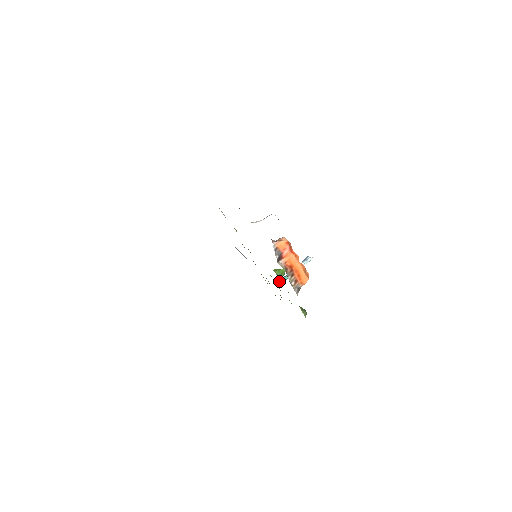
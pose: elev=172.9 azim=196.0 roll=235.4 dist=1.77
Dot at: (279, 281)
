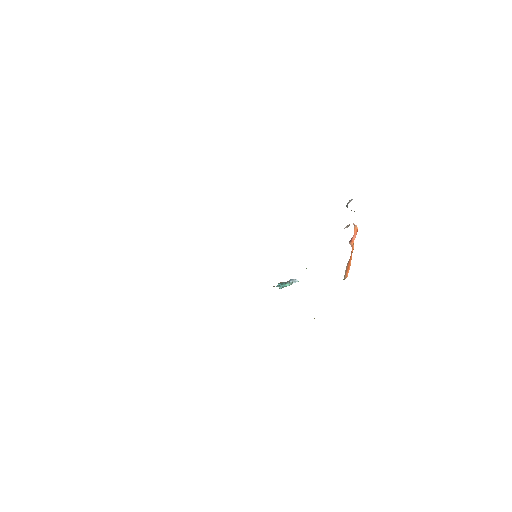
Dot at: (279, 286)
